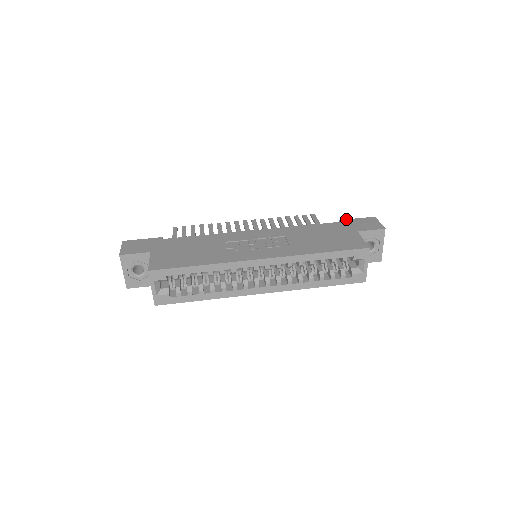
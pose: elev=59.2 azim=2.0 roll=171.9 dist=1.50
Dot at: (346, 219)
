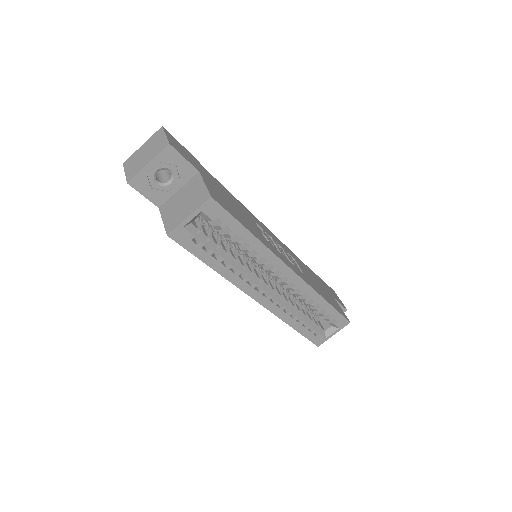
Dot at: occluded
